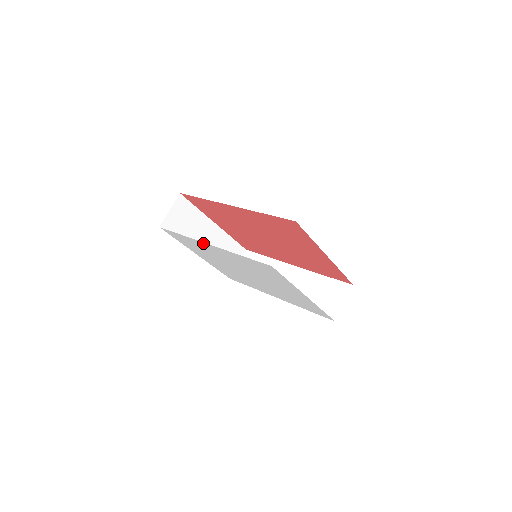
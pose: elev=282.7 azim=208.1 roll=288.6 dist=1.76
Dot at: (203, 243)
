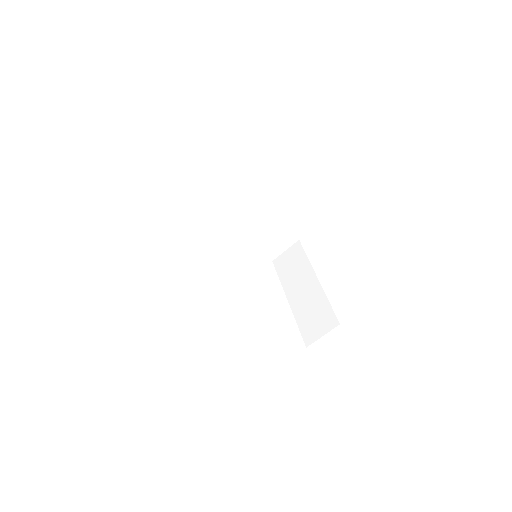
Dot at: occluded
